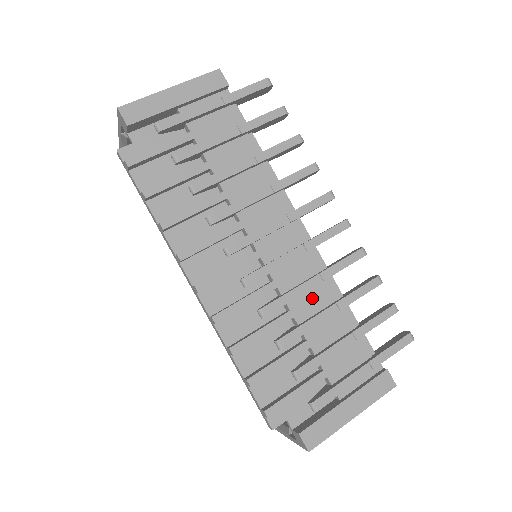
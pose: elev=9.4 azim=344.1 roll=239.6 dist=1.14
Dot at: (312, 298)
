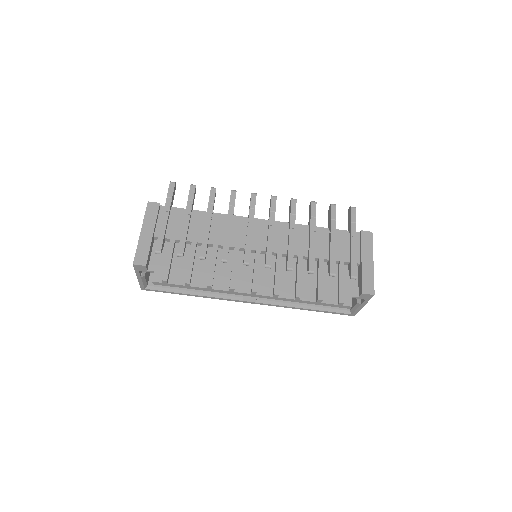
Dot at: (299, 241)
